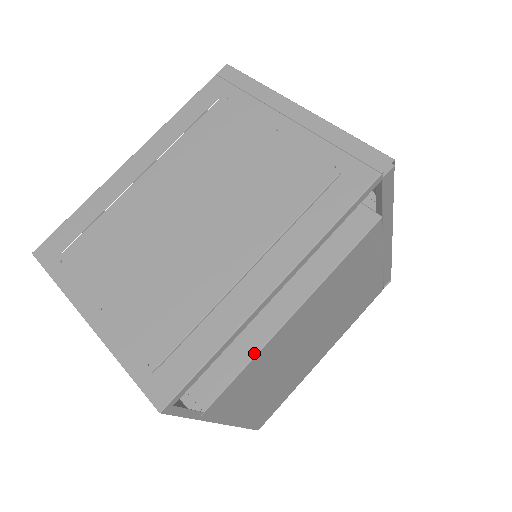
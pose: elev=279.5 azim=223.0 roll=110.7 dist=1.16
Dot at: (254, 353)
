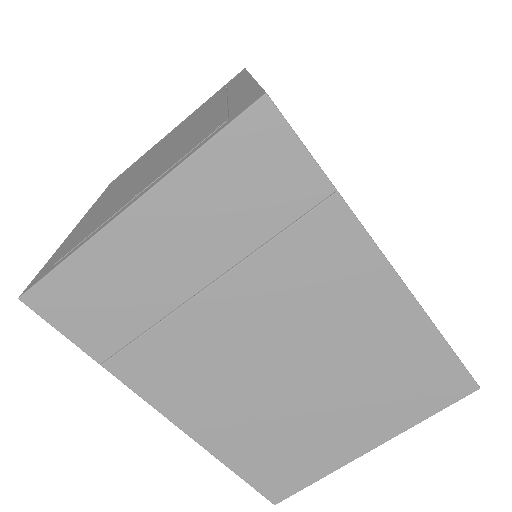
Dot at: occluded
